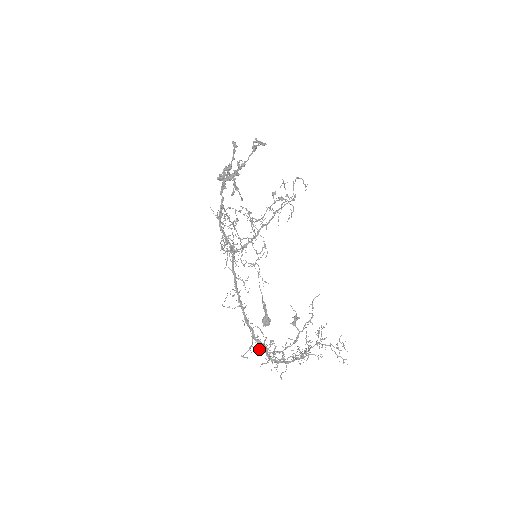
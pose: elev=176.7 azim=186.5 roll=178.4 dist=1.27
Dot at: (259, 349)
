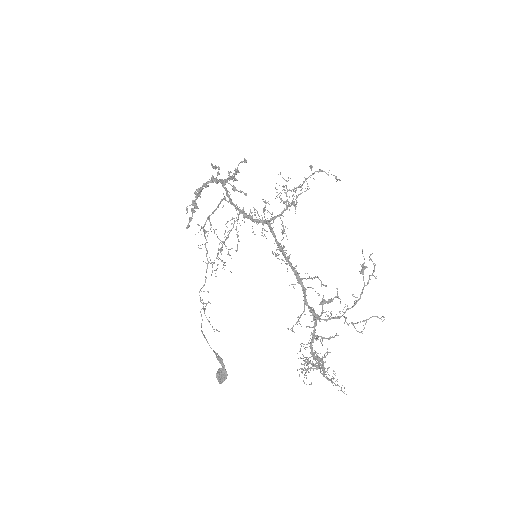
Dot at: (322, 307)
